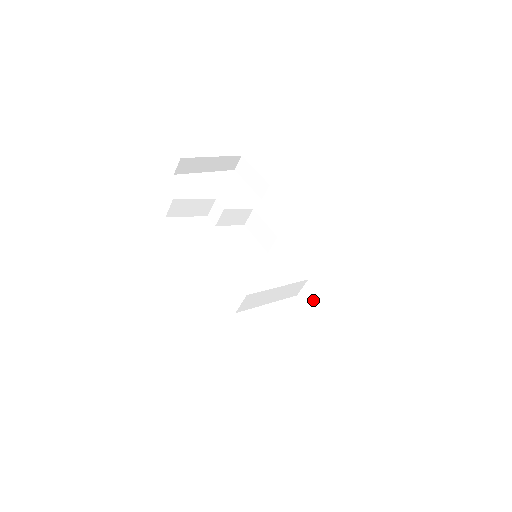
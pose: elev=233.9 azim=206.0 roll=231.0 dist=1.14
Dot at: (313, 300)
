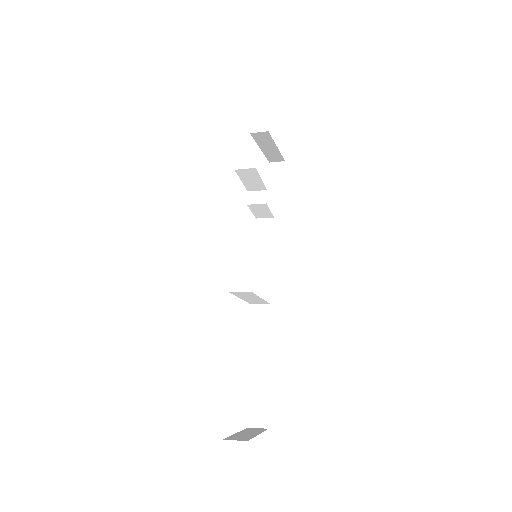
Dot at: (260, 319)
